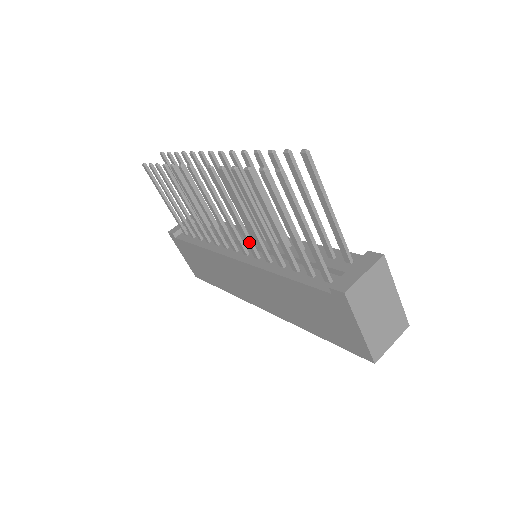
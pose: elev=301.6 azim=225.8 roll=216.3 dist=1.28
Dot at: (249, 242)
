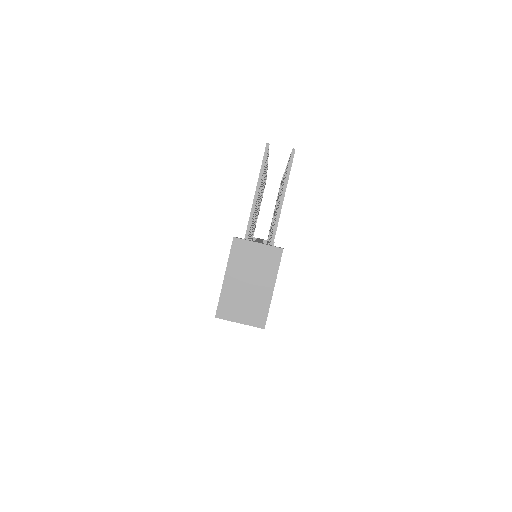
Dot at: occluded
